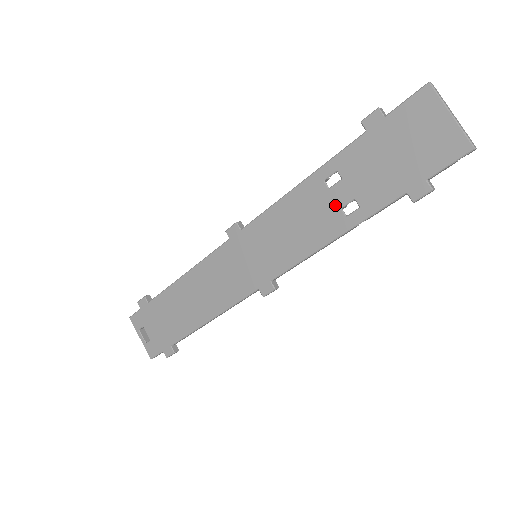
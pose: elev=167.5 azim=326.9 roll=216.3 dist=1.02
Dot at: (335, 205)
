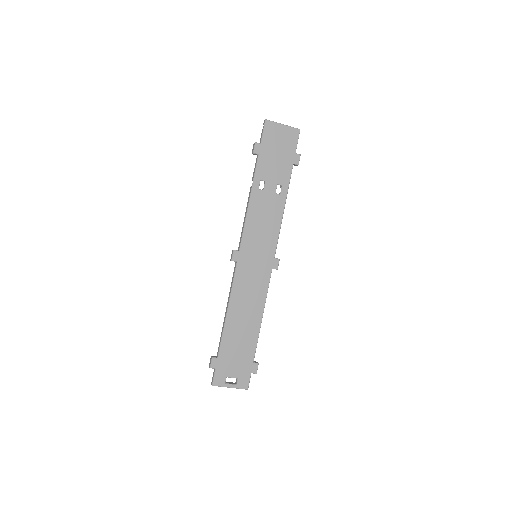
Dot at: (272, 194)
